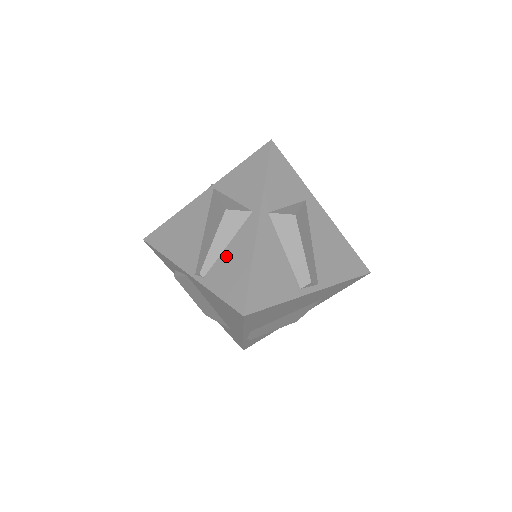
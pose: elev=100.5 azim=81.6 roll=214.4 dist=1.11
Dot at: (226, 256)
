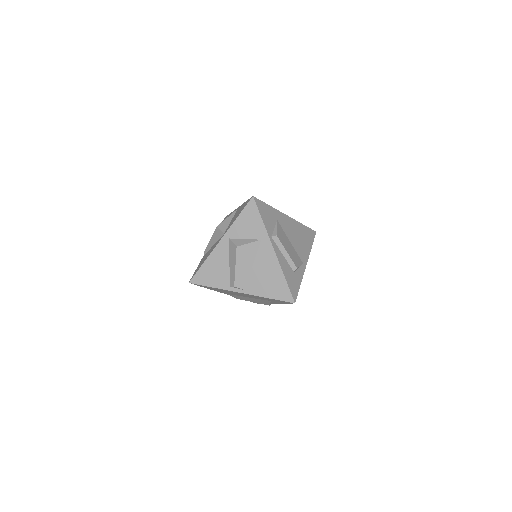
Dot at: (210, 250)
